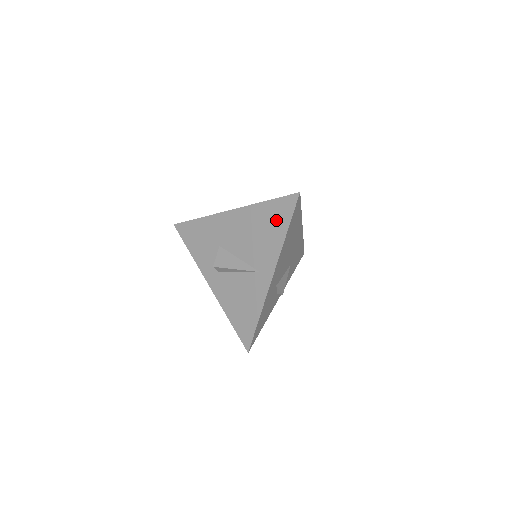
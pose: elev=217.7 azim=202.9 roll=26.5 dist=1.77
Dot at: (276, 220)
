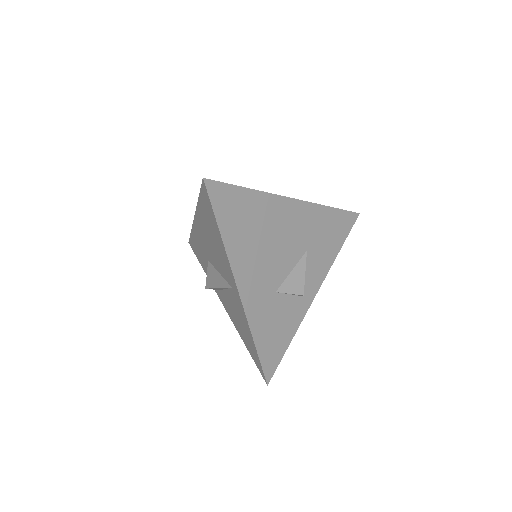
Dot at: (210, 220)
